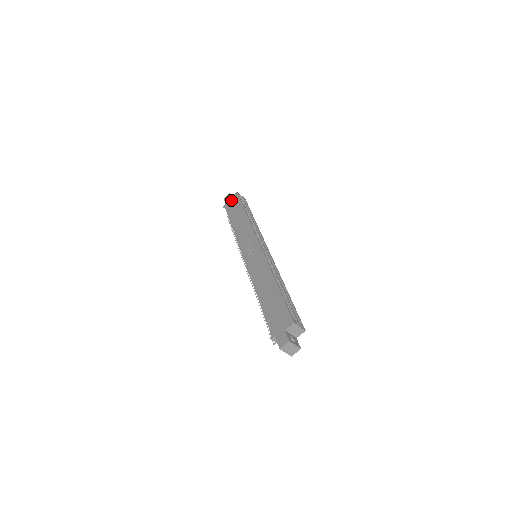
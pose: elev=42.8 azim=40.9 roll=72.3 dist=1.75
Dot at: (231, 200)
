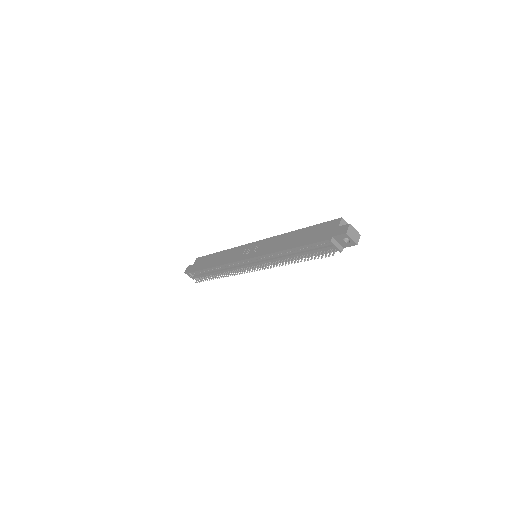
Dot at: (195, 264)
